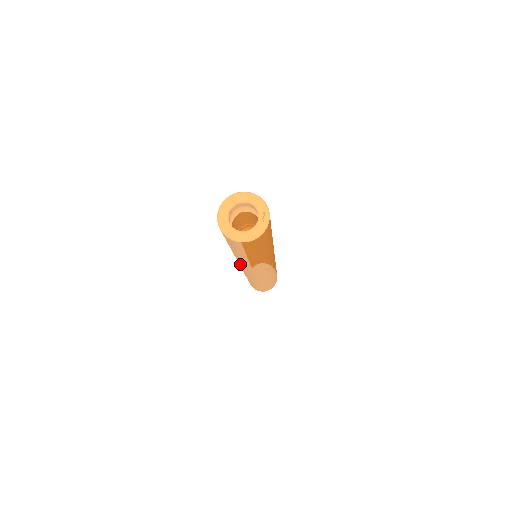
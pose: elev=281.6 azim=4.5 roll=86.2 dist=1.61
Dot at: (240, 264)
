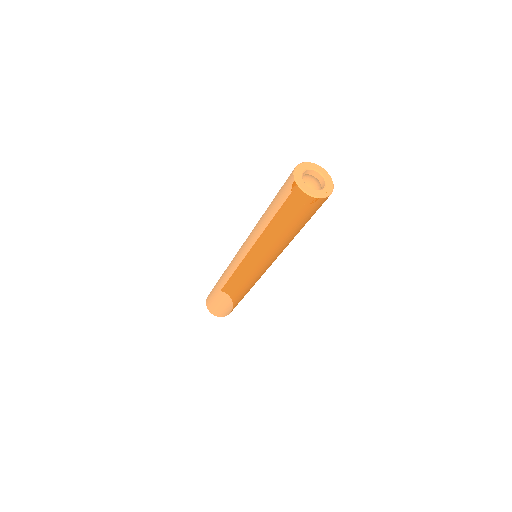
Dot at: (248, 238)
